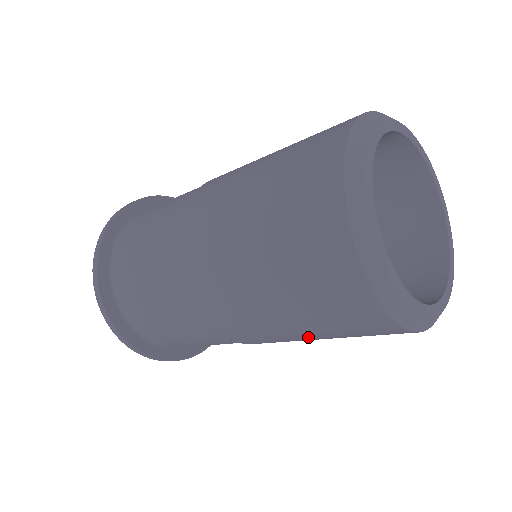
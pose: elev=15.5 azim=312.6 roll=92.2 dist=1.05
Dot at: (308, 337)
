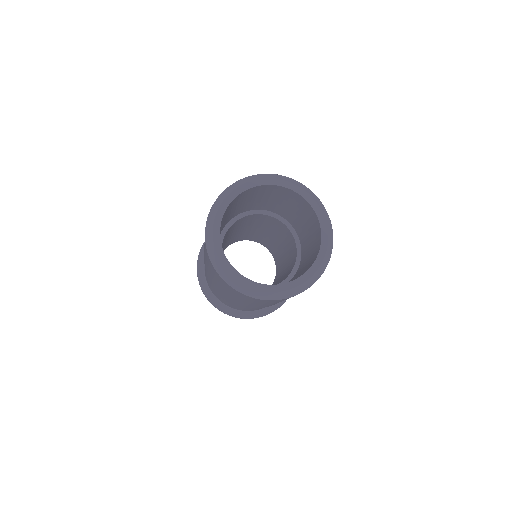
Dot at: occluded
